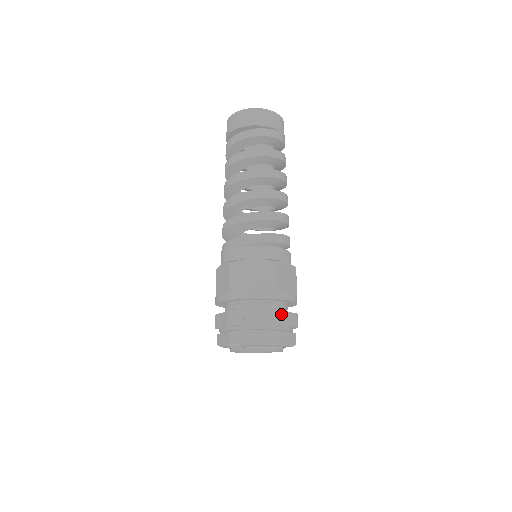
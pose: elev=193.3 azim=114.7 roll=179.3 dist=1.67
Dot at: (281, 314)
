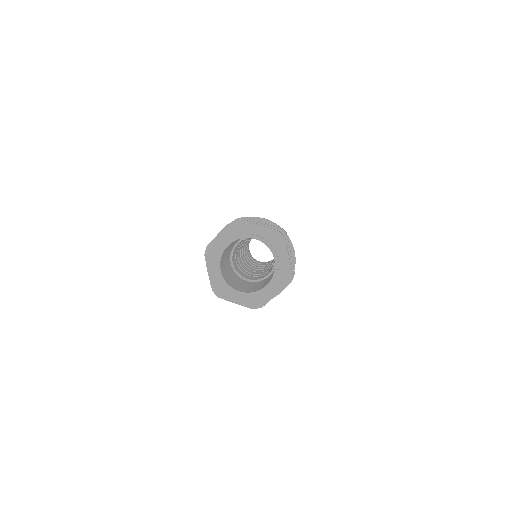
Dot at: occluded
